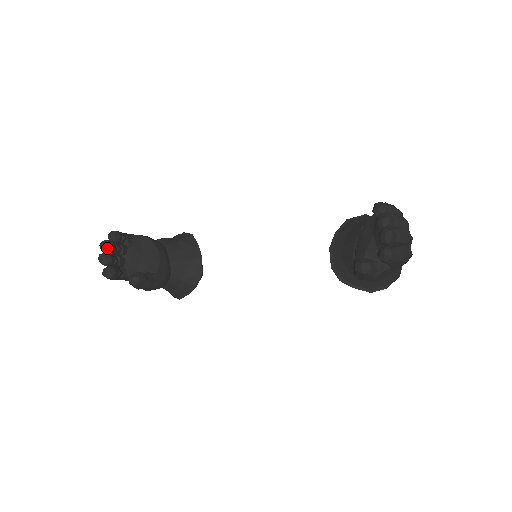
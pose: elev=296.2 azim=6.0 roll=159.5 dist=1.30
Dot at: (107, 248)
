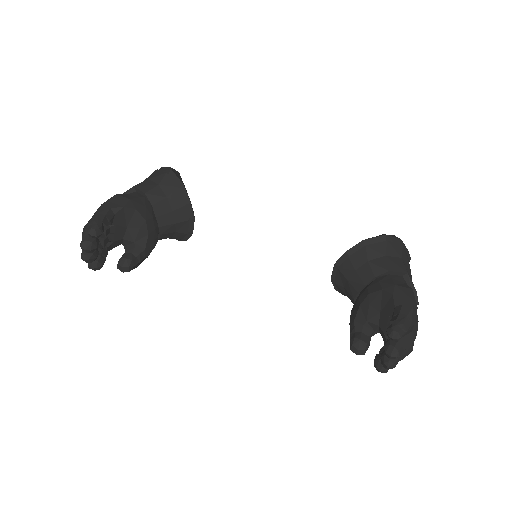
Dot at: (90, 251)
